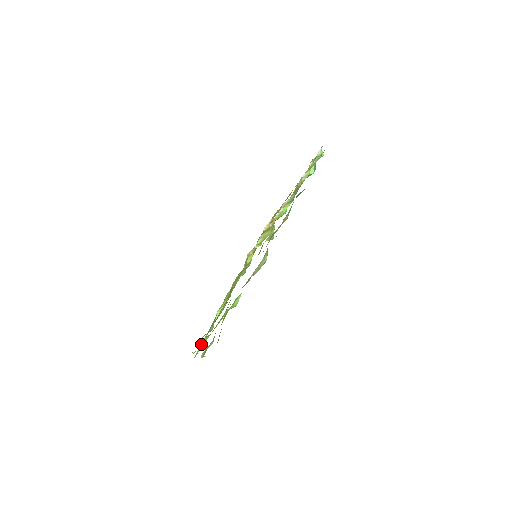
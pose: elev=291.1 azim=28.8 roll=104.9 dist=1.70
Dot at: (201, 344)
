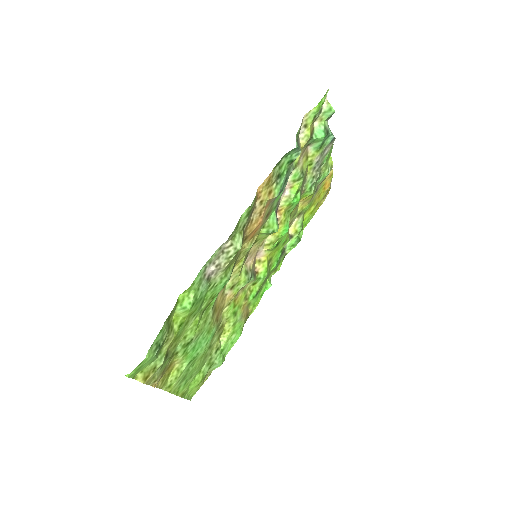
Dot at: (172, 372)
